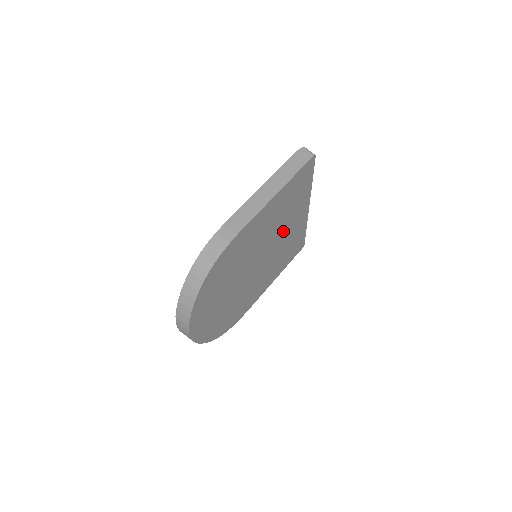
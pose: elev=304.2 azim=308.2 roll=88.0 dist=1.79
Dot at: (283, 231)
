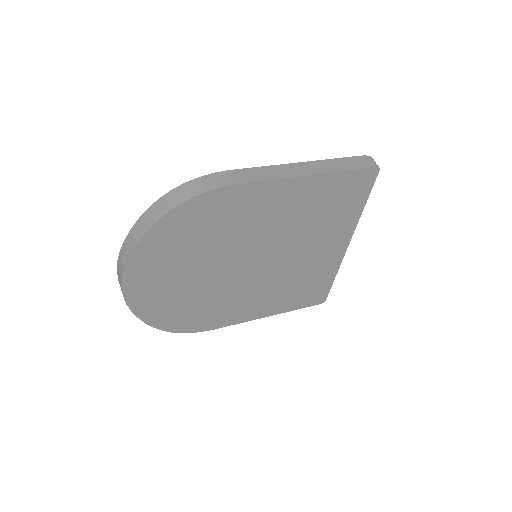
Dot at: (303, 248)
